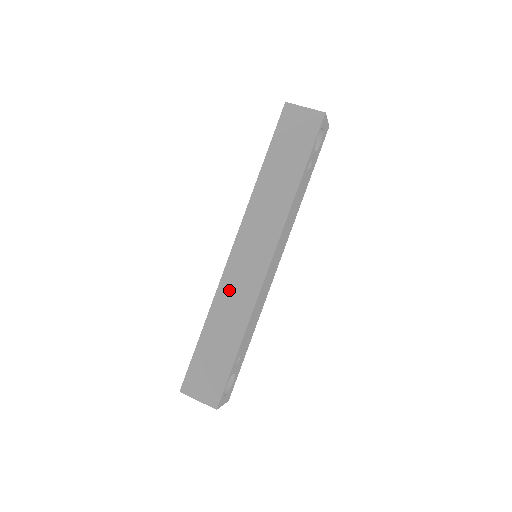
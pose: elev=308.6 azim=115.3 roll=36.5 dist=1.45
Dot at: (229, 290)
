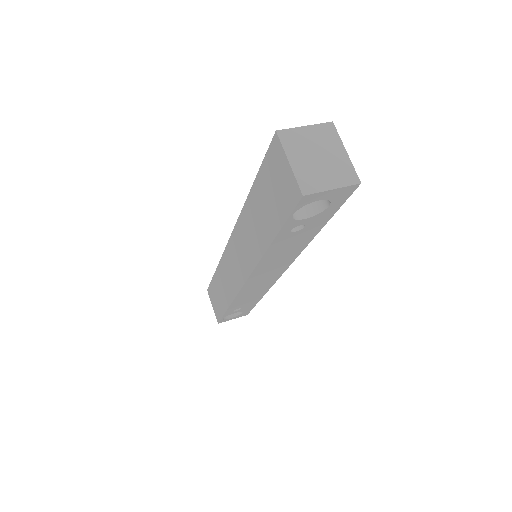
Dot at: (226, 267)
